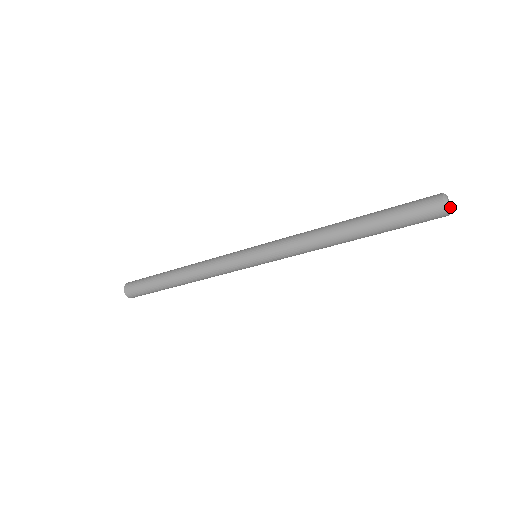
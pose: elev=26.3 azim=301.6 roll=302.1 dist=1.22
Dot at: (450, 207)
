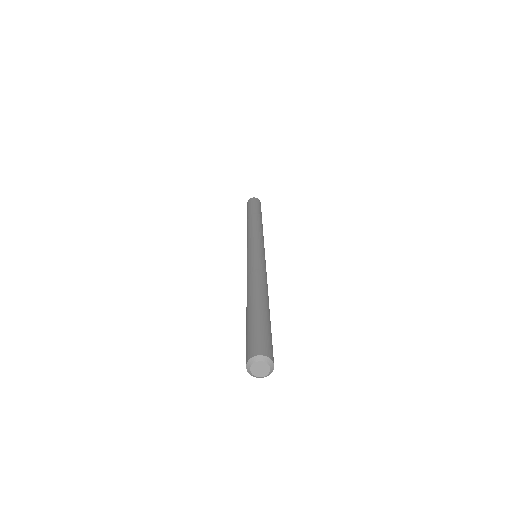
Dot at: (263, 372)
